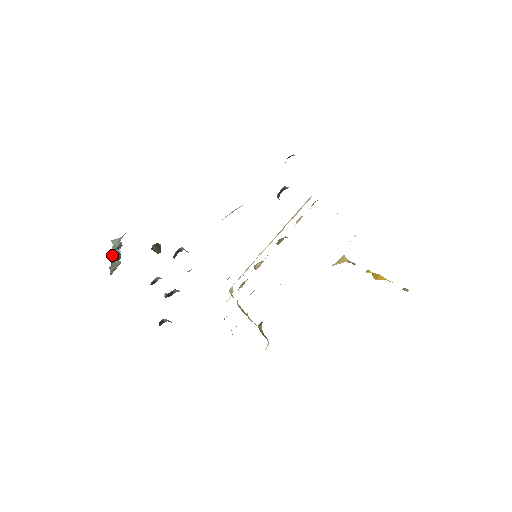
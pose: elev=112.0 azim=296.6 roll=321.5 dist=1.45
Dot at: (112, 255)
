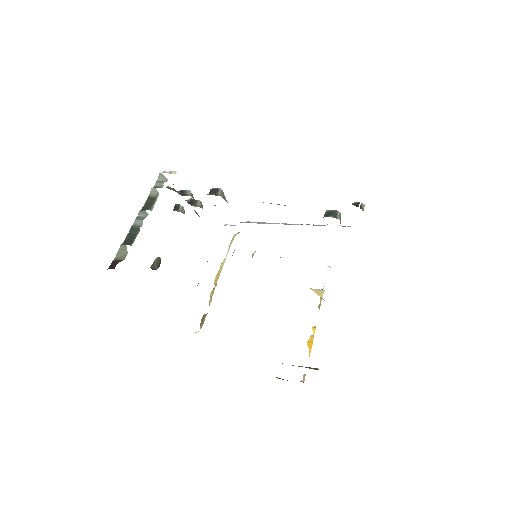
Dot at: (140, 212)
